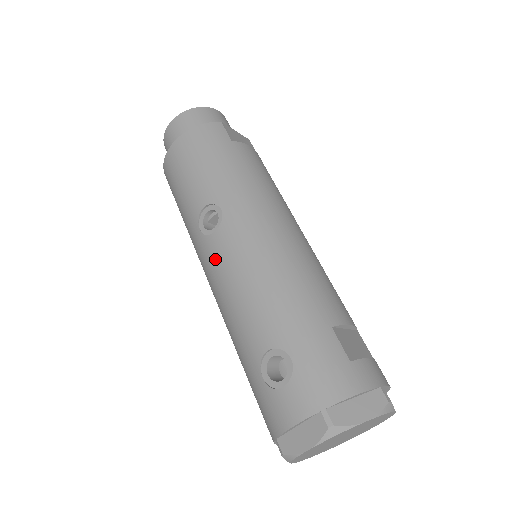
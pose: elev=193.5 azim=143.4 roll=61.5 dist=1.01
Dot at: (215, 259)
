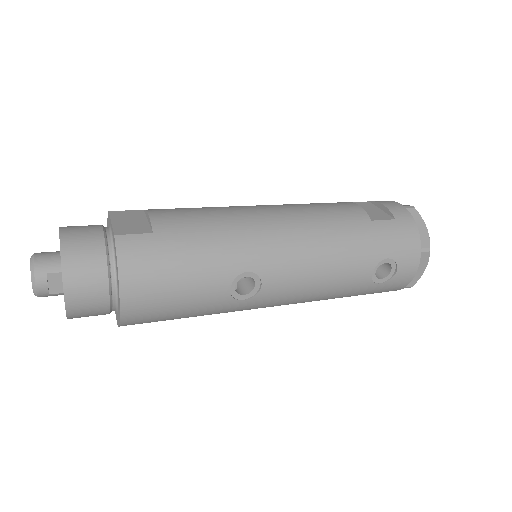
Dot at: (282, 293)
